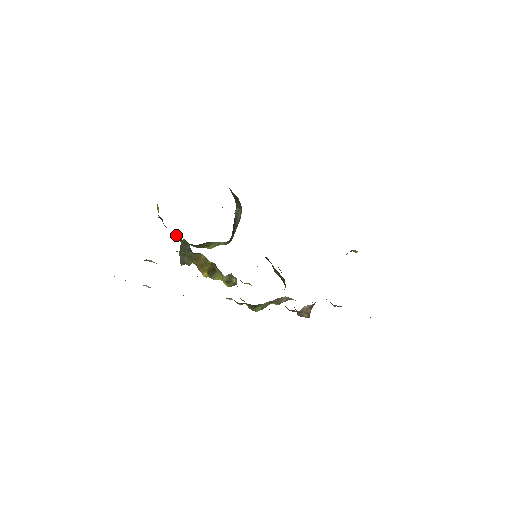
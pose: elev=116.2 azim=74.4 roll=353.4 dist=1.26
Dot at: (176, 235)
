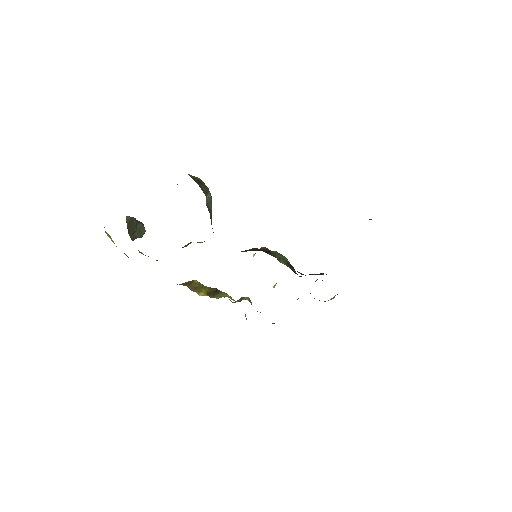
Dot at: (143, 254)
